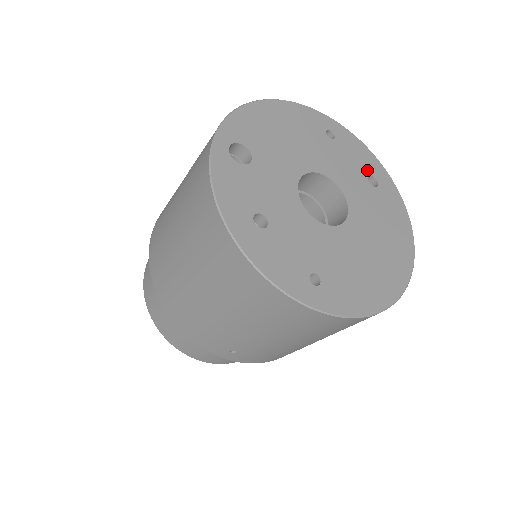
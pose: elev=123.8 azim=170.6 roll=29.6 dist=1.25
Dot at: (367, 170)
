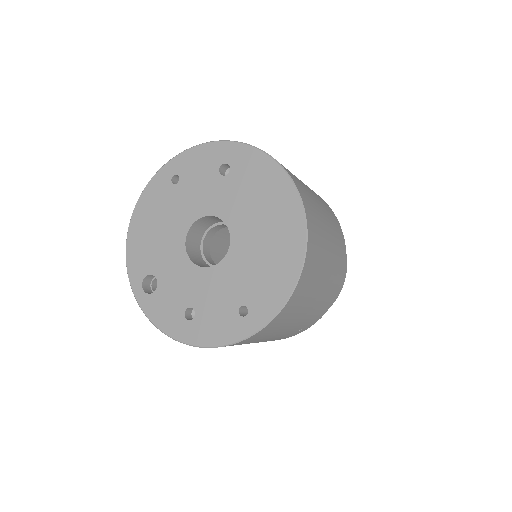
Dot at: (215, 166)
